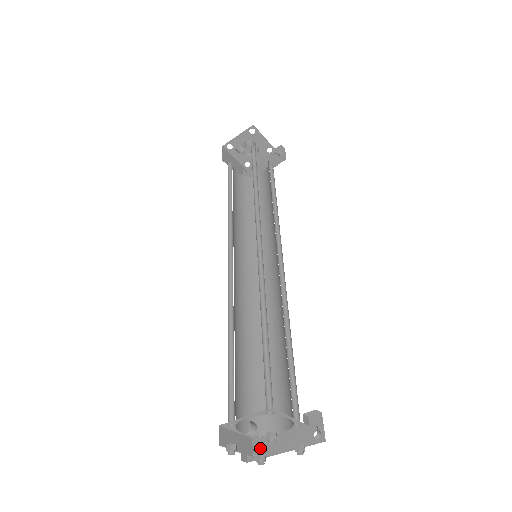
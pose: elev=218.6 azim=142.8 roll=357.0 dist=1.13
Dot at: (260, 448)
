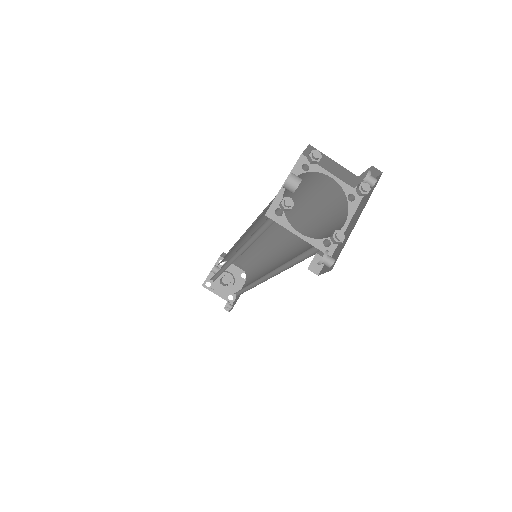
Dot at: (336, 253)
